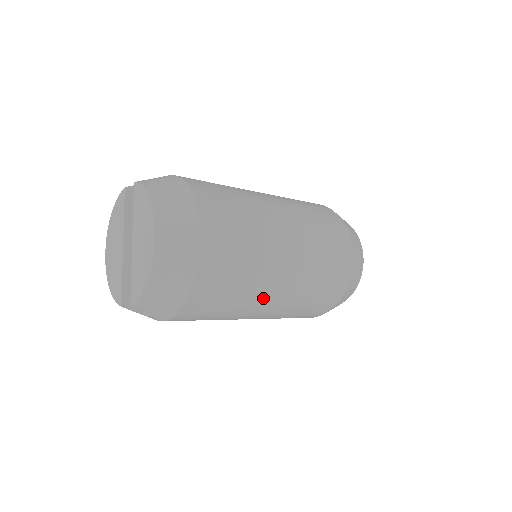
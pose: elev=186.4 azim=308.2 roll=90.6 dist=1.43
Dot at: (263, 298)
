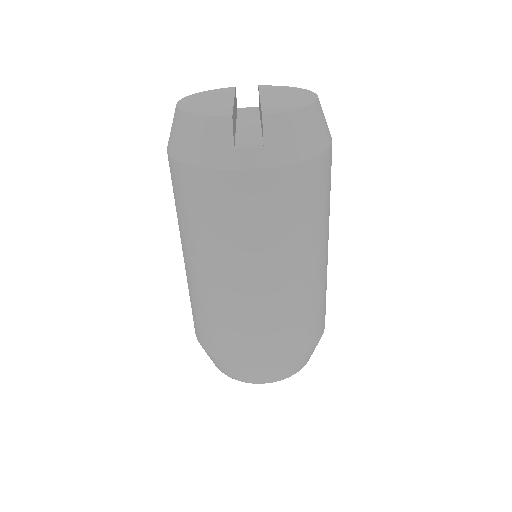
Dot at: (313, 251)
